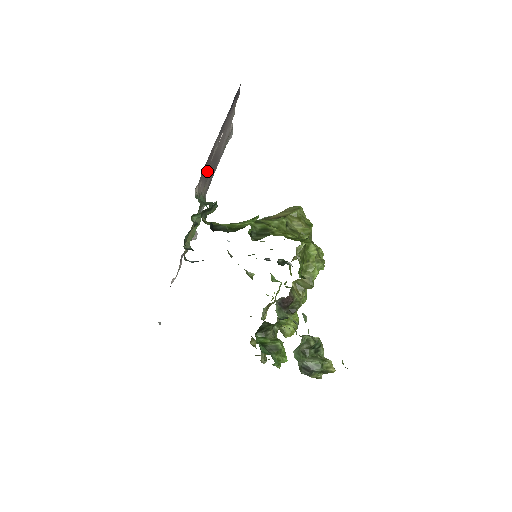
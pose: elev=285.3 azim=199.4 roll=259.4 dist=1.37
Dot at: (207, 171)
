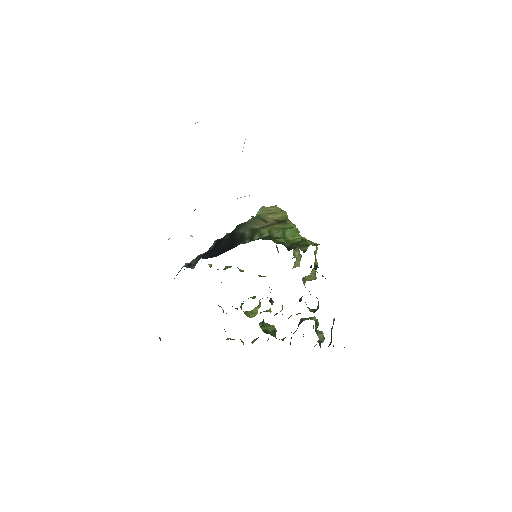
Dot at: occluded
